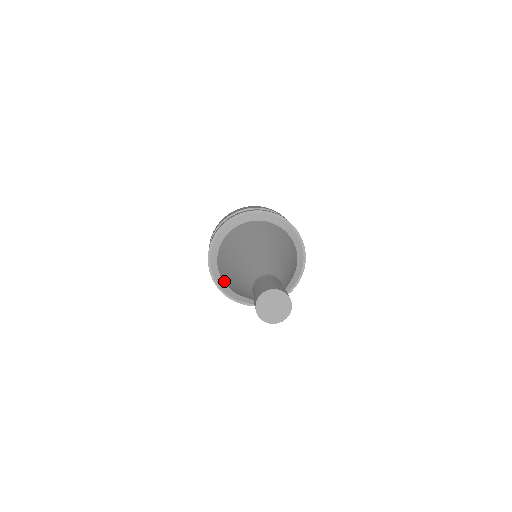
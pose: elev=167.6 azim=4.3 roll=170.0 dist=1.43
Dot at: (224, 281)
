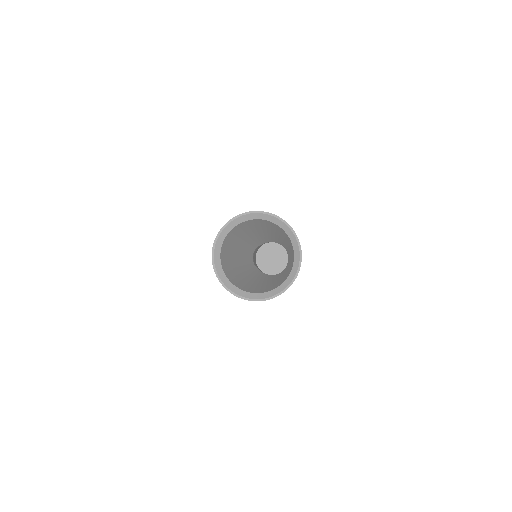
Dot at: (249, 291)
